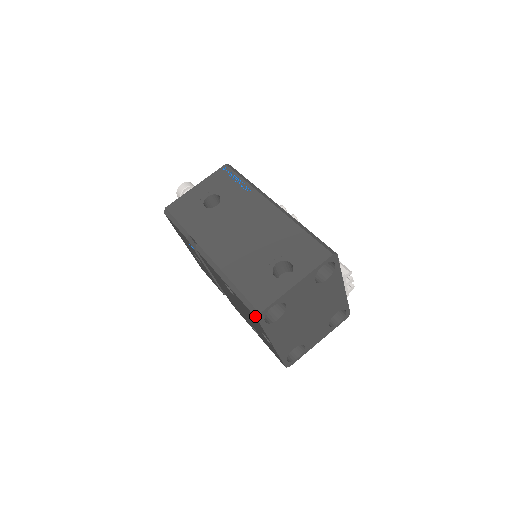
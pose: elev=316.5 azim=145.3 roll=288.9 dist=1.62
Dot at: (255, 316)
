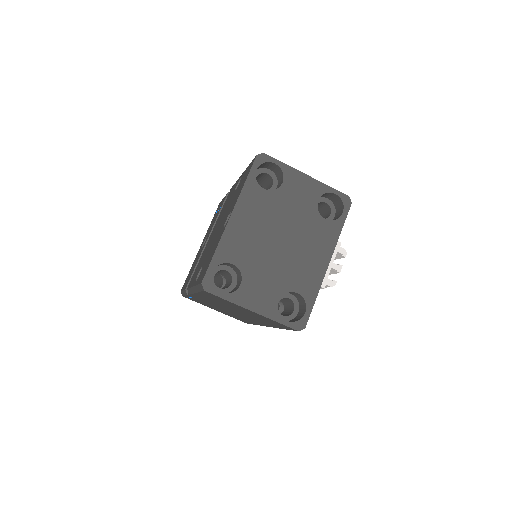
Dot at: (256, 156)
